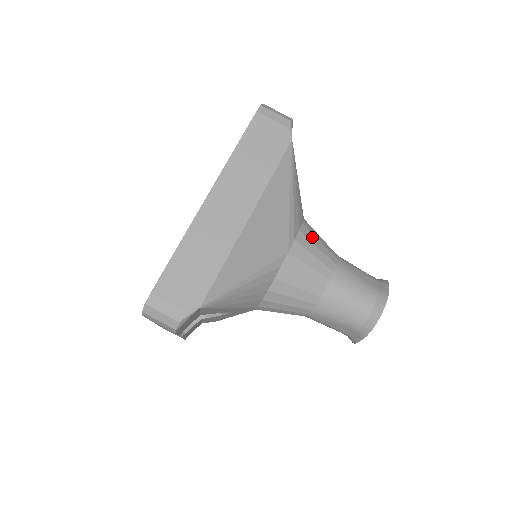
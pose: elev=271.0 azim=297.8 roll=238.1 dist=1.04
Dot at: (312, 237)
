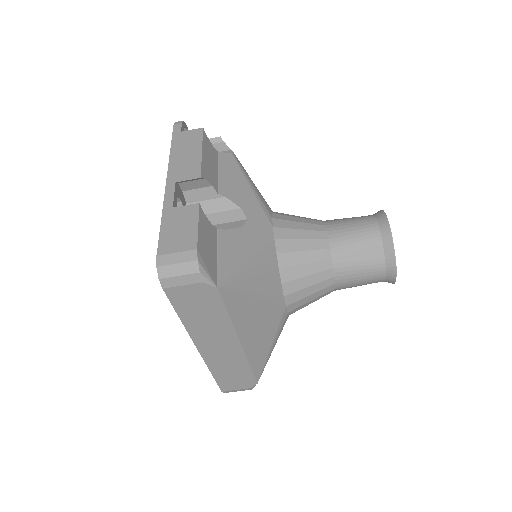
Dot at: (296, 272)
